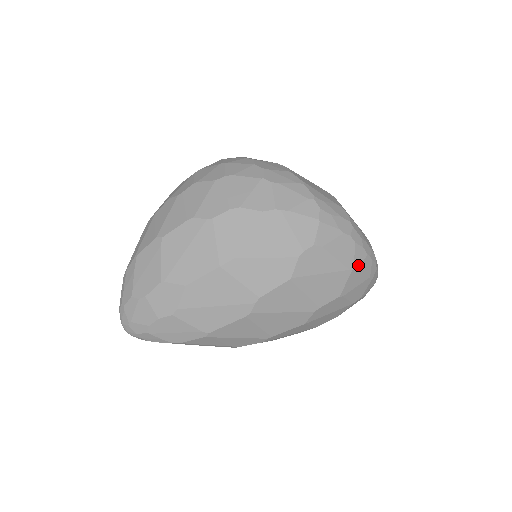
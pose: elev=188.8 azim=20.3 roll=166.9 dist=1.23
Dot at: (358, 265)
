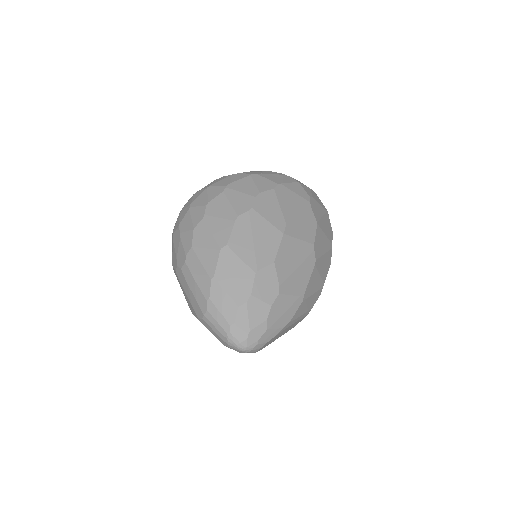
Dot at: occluded
